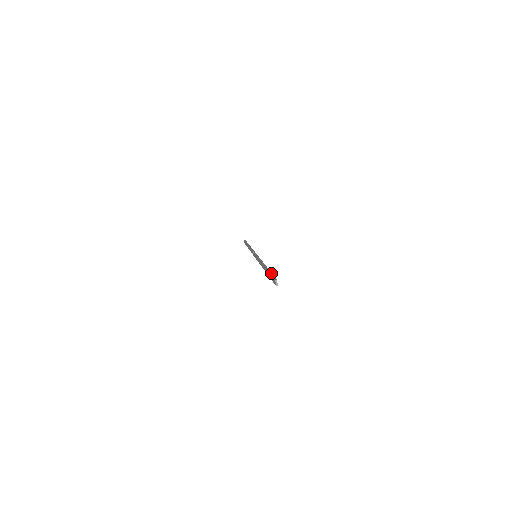
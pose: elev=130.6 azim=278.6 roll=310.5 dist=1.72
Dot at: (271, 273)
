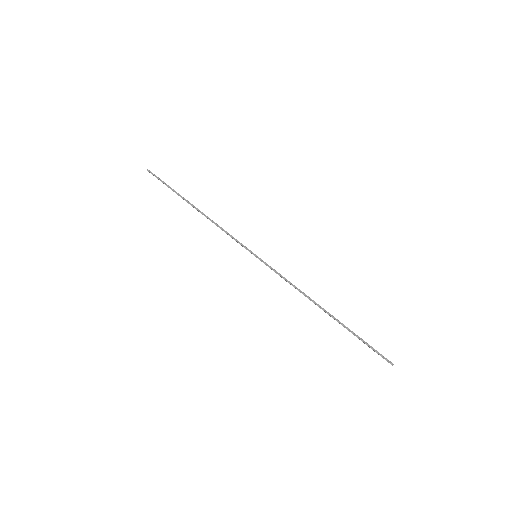
Dot at: (364, 342)
